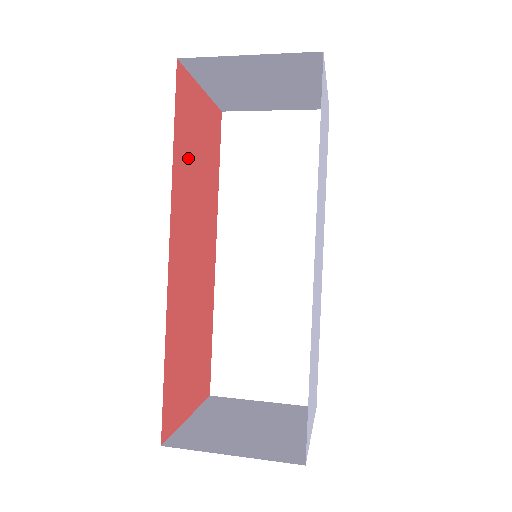
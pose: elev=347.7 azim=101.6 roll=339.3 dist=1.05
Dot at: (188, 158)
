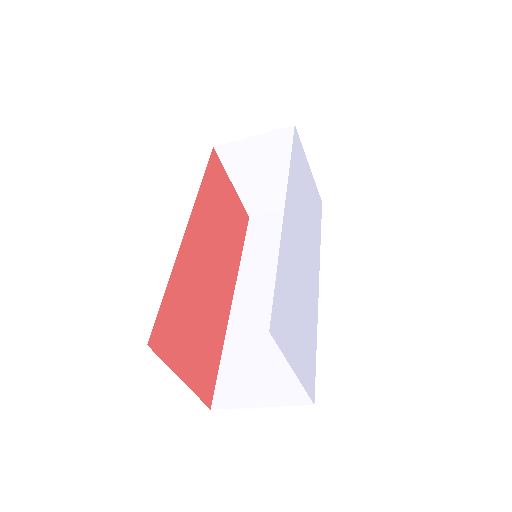
Dot at: (214, 201)
